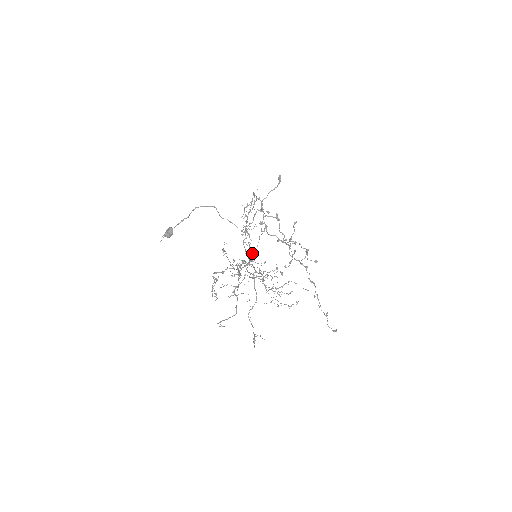
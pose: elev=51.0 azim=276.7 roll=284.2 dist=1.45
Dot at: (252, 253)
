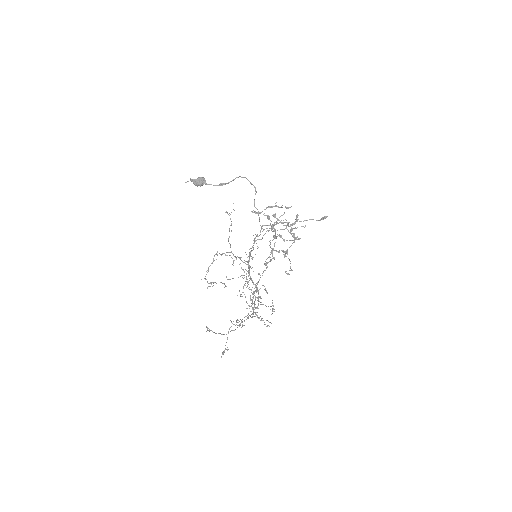
Dot at: occluded
